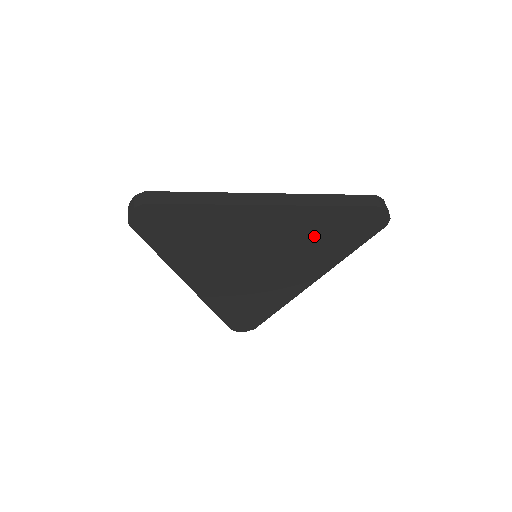
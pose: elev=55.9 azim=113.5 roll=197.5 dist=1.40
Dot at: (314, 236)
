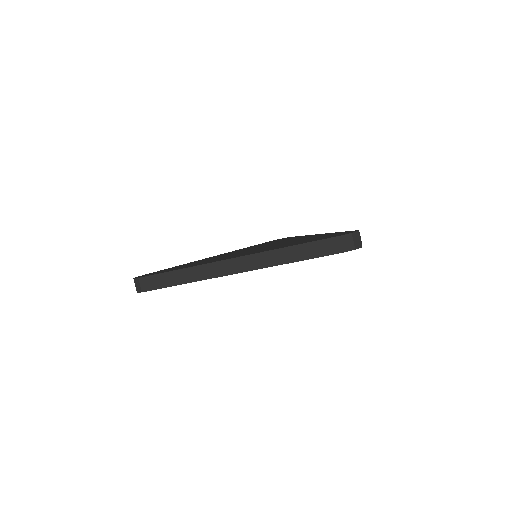
Dot at: occluded
